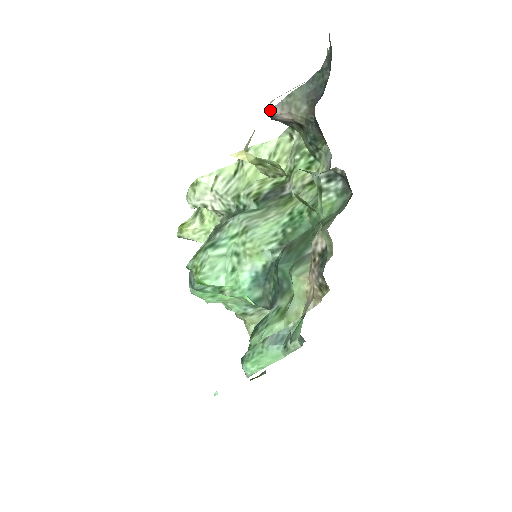
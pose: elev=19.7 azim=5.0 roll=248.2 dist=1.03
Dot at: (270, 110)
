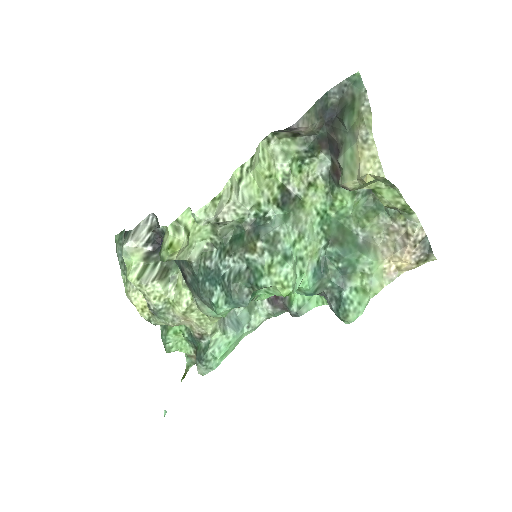
Dot at: (295, 123)
